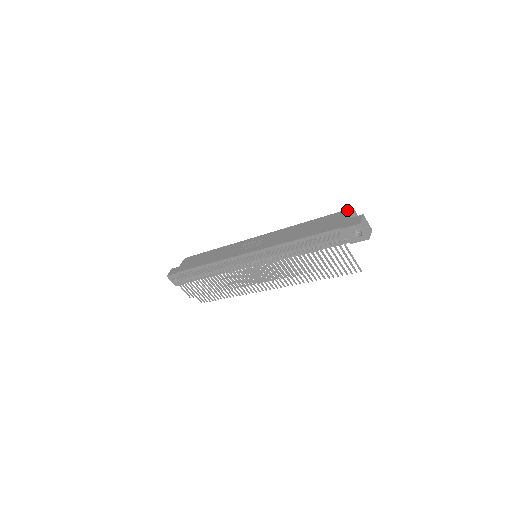
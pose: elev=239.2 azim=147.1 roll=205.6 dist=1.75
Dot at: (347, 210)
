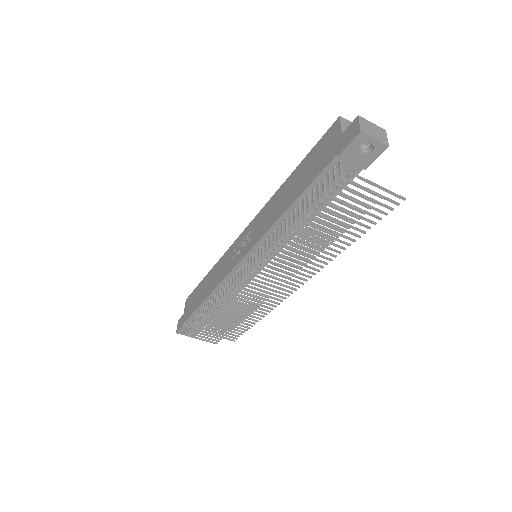
Dot at: (333, 125)
